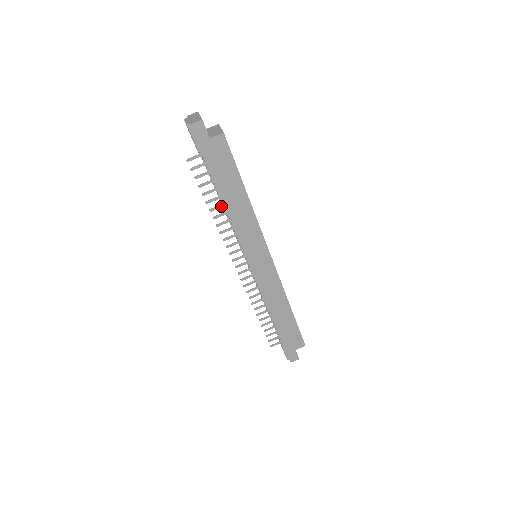
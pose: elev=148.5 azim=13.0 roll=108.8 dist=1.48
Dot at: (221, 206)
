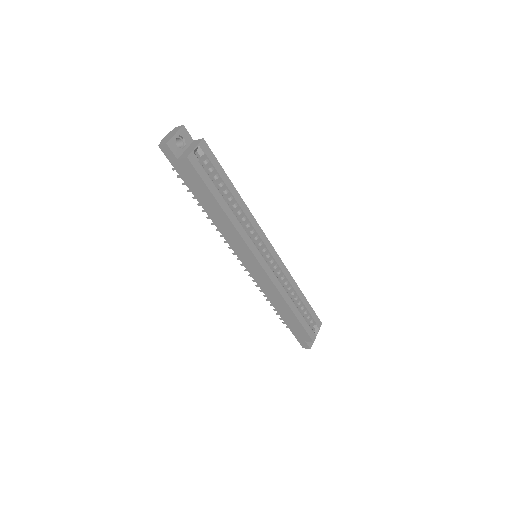
Dot at: occluded
